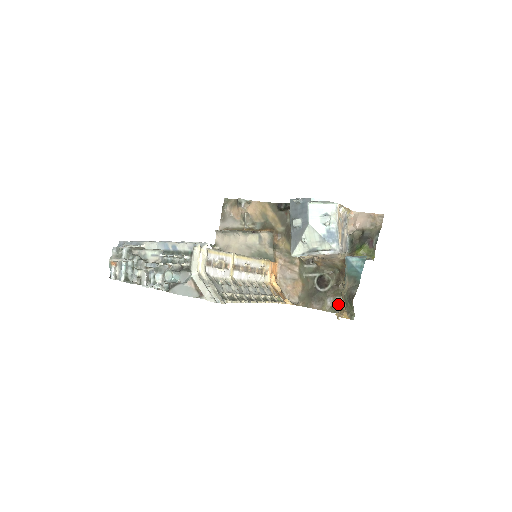
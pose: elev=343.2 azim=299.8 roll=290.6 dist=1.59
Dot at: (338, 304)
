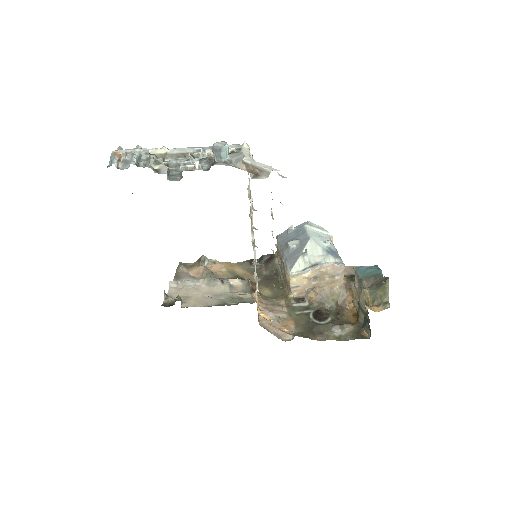
Dot at: (348, 330)
